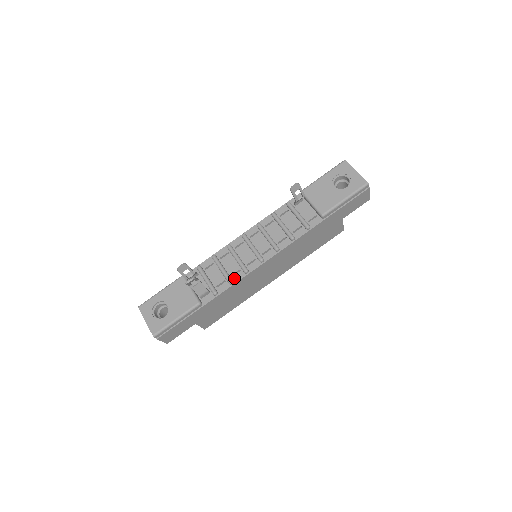
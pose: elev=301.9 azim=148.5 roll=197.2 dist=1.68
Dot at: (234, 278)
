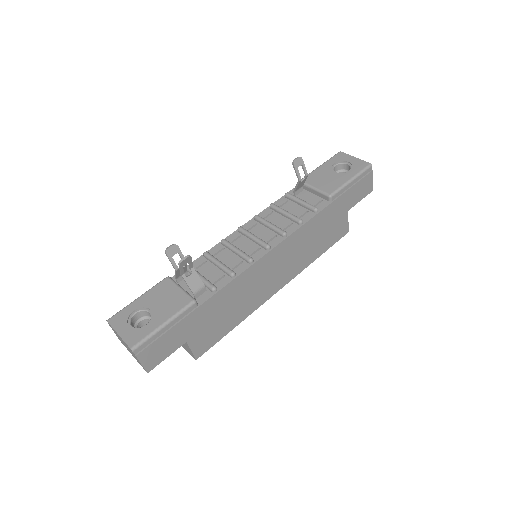
Dot at: (236, 270)
